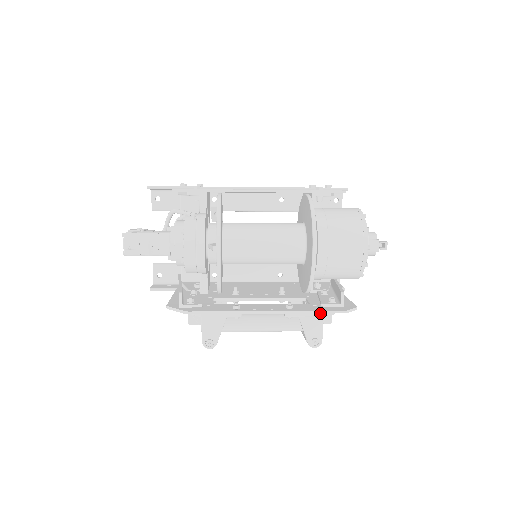
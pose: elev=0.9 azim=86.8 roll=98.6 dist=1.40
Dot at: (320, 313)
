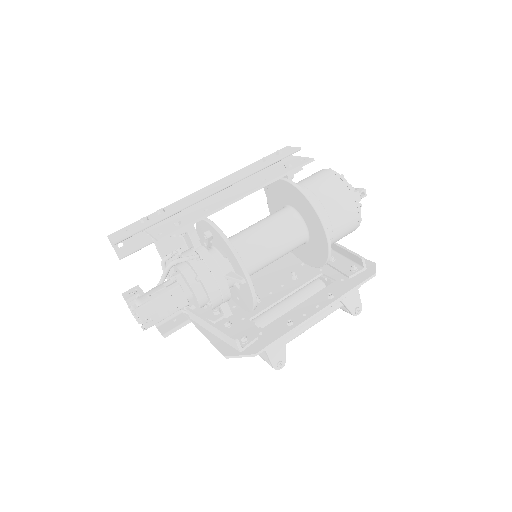
Dot at: (357, 288)
